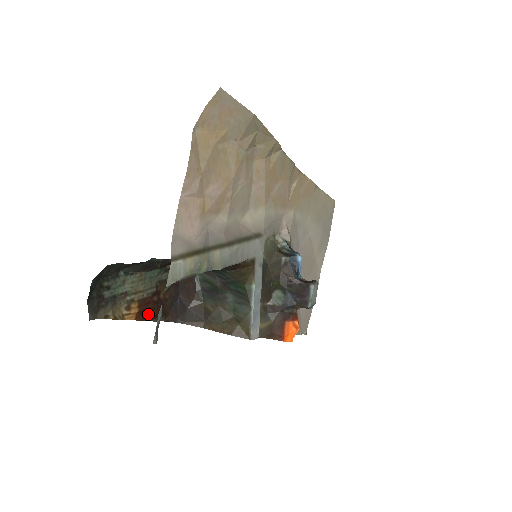
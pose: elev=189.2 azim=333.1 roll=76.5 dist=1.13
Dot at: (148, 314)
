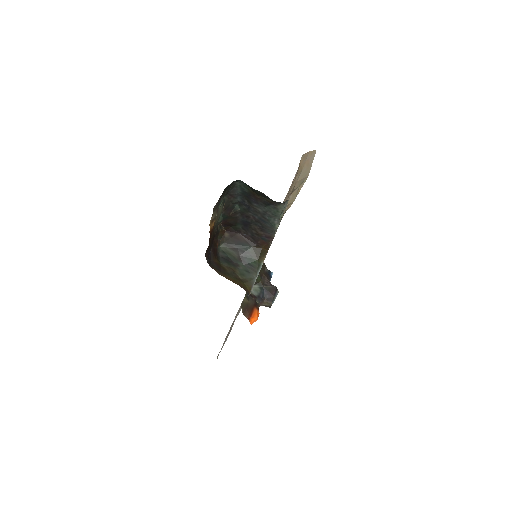
Dot at: (210, 237)
